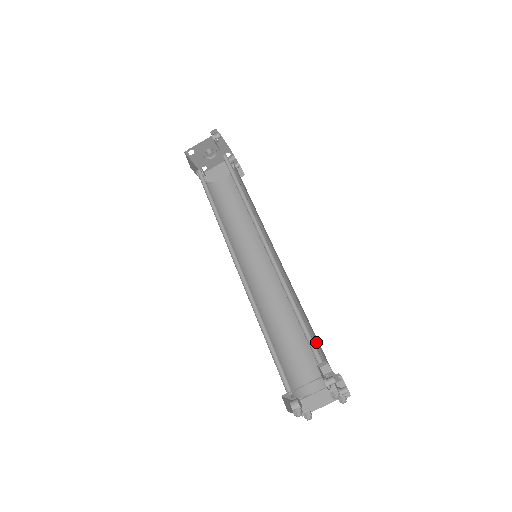
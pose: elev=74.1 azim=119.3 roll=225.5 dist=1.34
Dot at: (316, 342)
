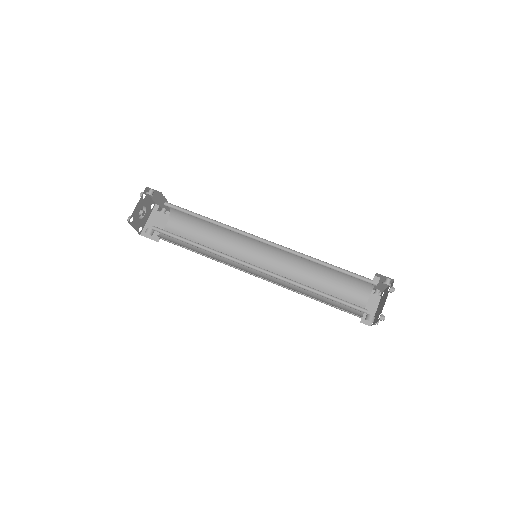
Dot at: (343, 277)
